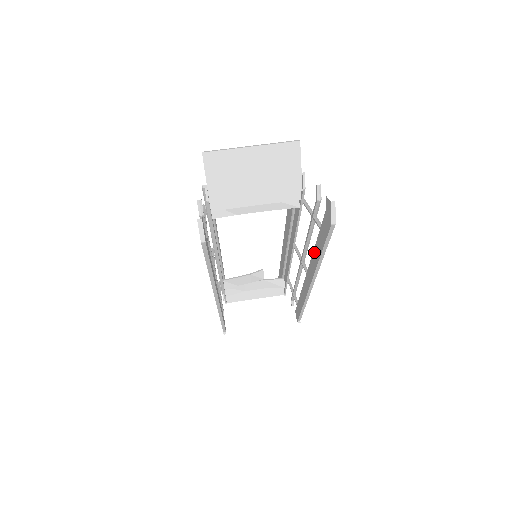
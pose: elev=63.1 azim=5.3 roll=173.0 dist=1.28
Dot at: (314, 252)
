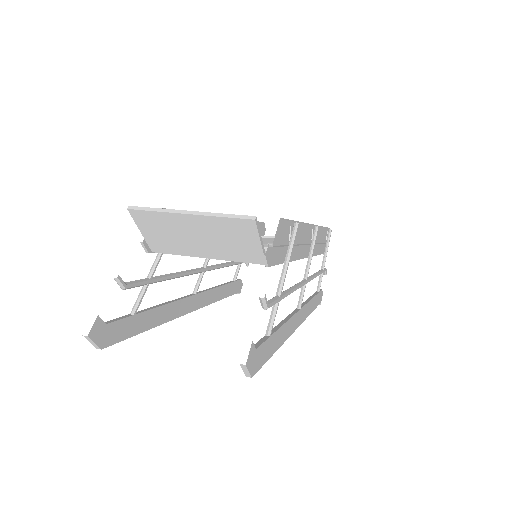
Dot at: occluded
